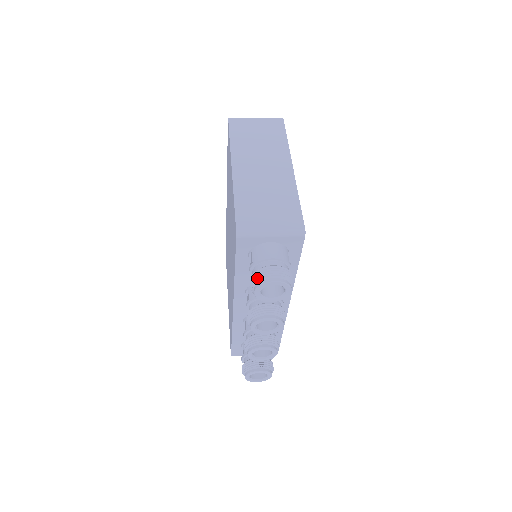
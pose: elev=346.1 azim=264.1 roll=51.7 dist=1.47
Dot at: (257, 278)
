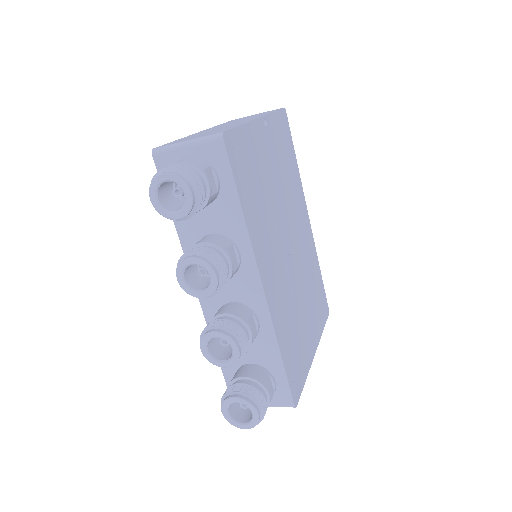
Dot at: (152, 179)
